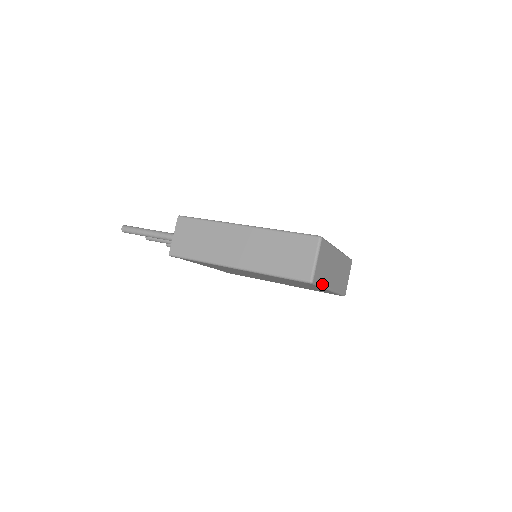
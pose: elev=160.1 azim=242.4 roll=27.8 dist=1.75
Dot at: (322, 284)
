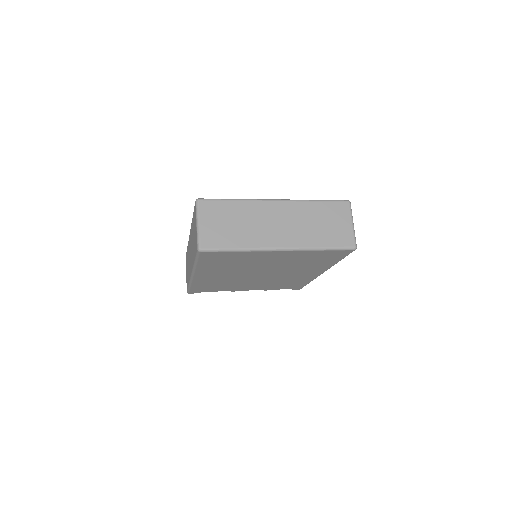
Dot at: (239, 247)
